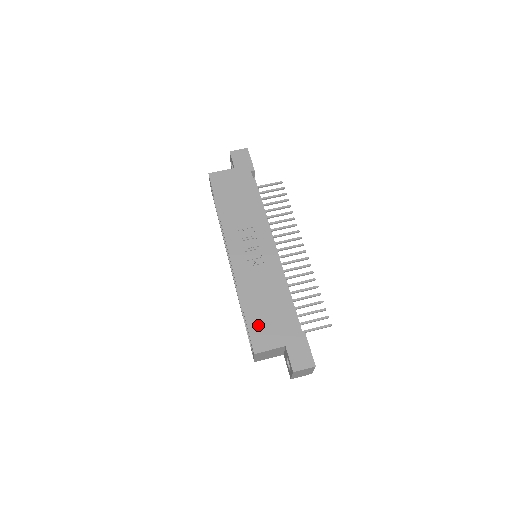
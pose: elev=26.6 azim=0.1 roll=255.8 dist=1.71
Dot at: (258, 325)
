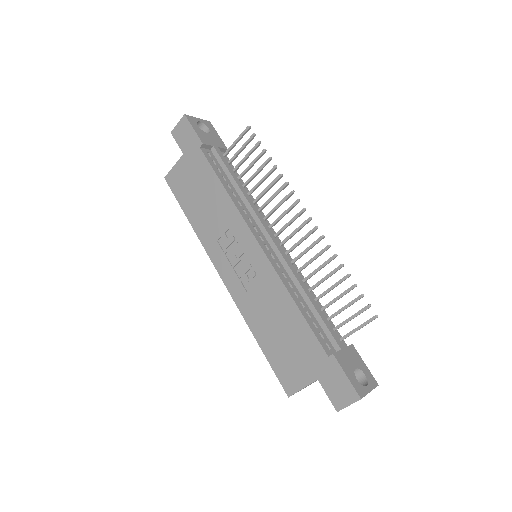
Dot at: (280, 360)
